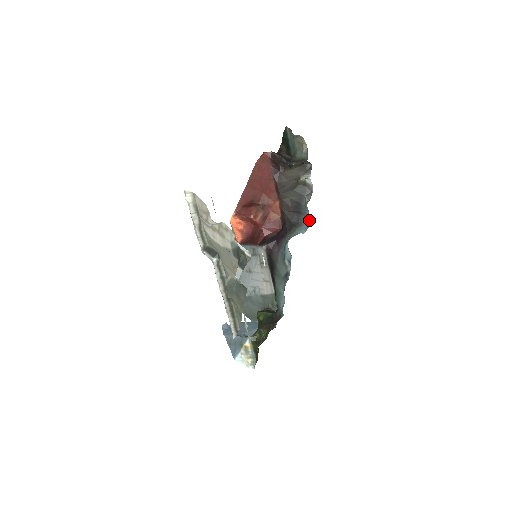
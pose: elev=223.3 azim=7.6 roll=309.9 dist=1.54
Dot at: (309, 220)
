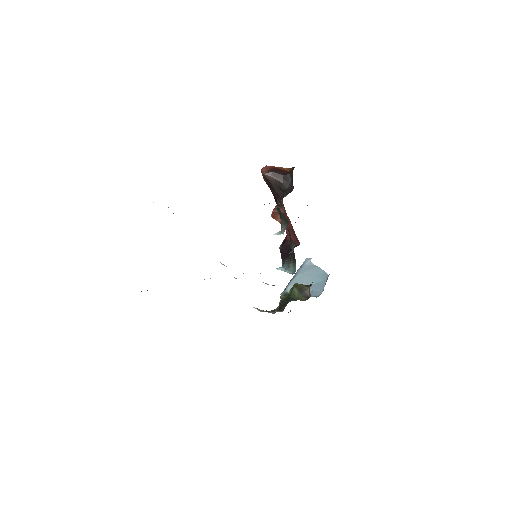
Dot at: occluded
